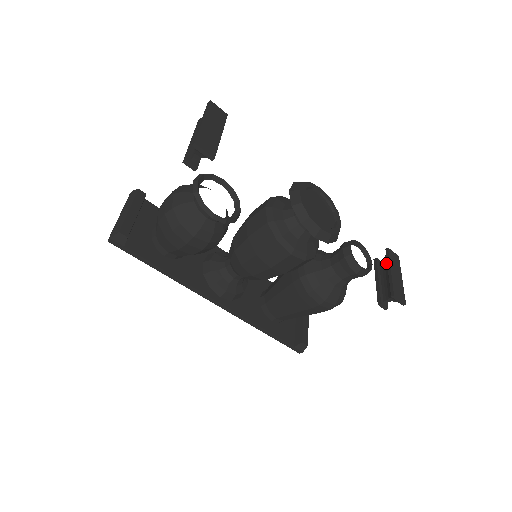
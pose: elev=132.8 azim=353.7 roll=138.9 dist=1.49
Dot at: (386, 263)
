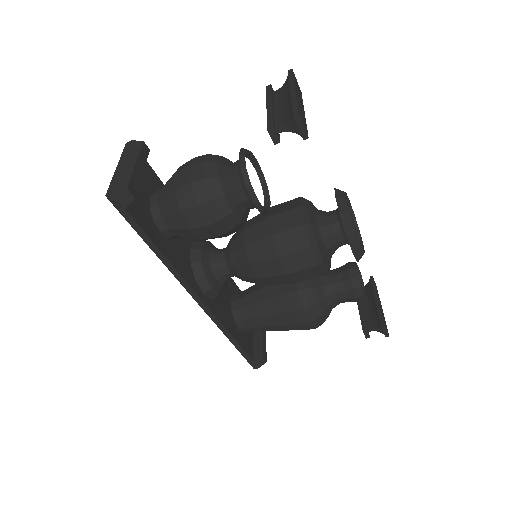
Dot at: (369, 291)
